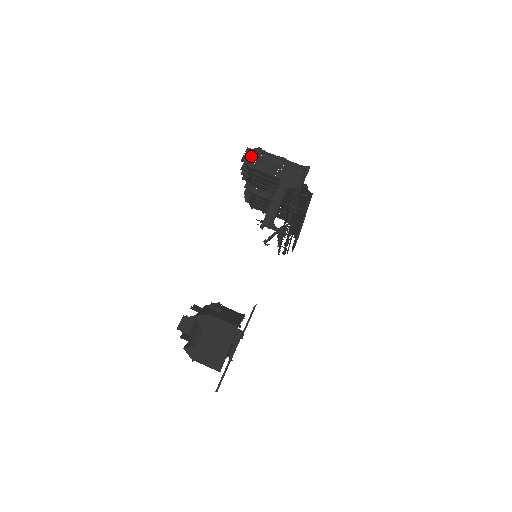
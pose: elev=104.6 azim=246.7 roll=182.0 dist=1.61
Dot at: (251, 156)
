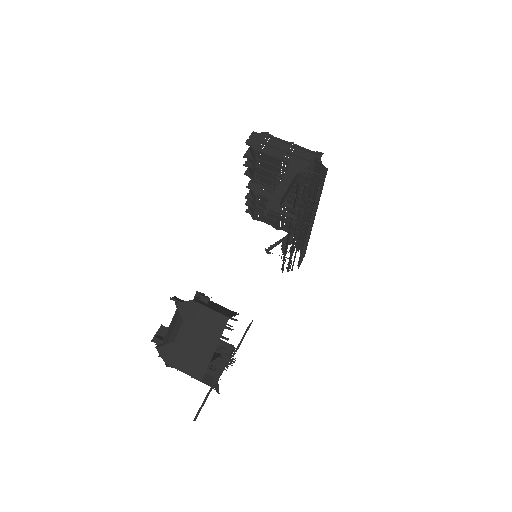
Dot at: (256, 139)
